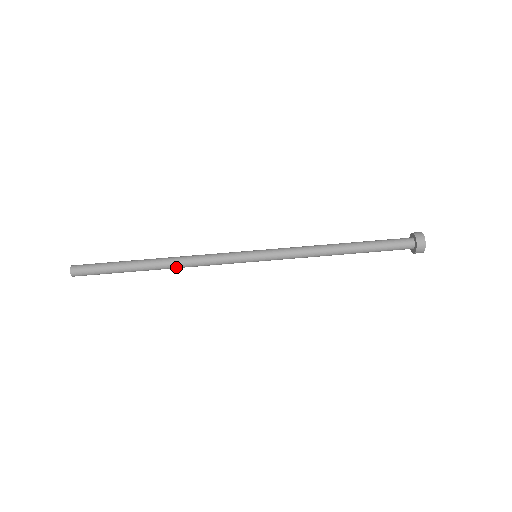
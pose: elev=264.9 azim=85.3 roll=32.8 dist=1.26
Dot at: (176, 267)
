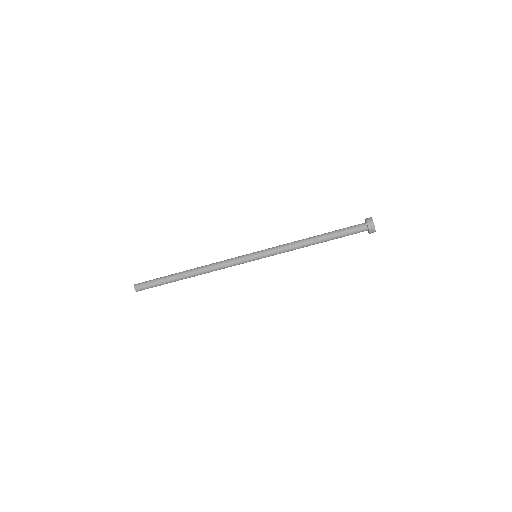
Dot at: (202, 272)
